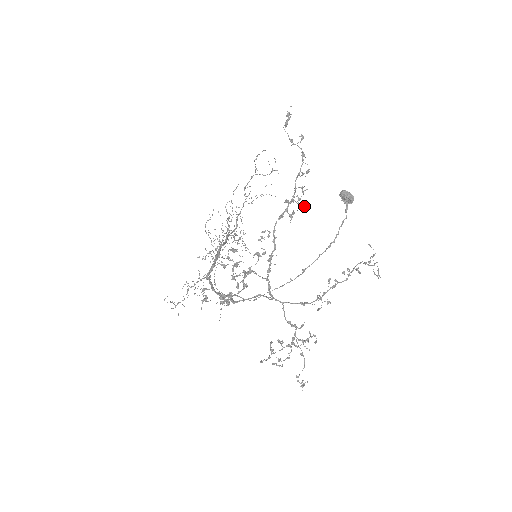
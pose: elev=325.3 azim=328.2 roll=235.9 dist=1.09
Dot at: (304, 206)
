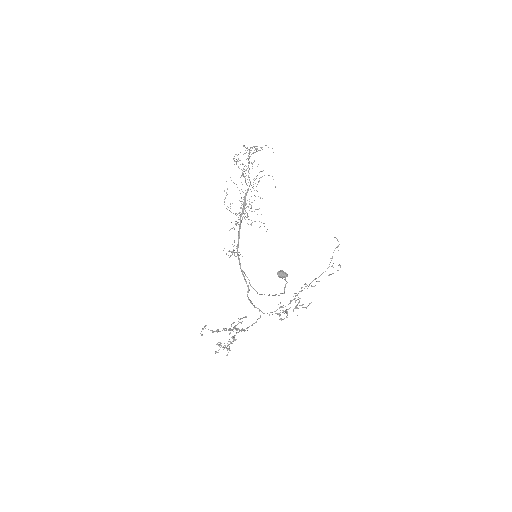
Dot at: (246, 317)
